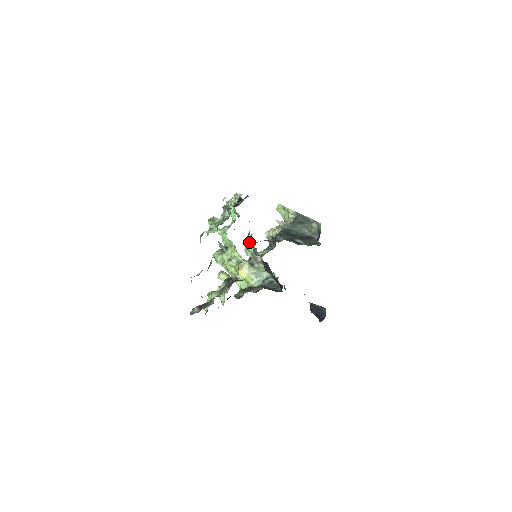
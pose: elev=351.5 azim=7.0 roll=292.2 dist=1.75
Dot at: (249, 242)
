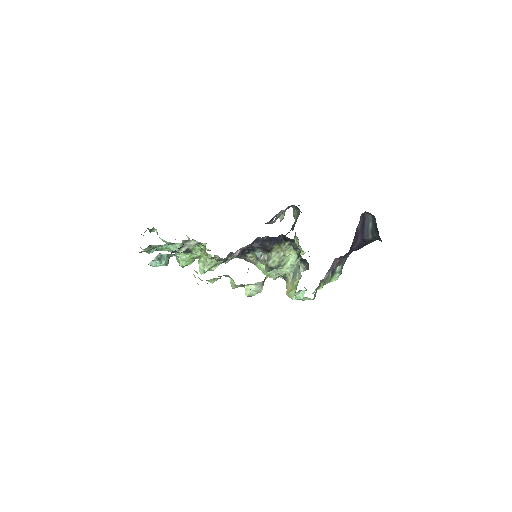
Dot at: (247, 260)
